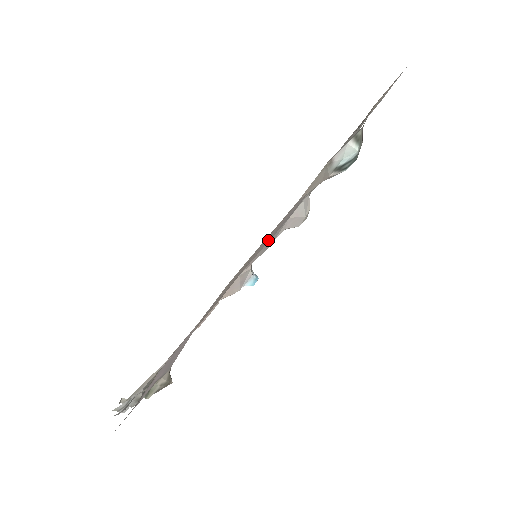
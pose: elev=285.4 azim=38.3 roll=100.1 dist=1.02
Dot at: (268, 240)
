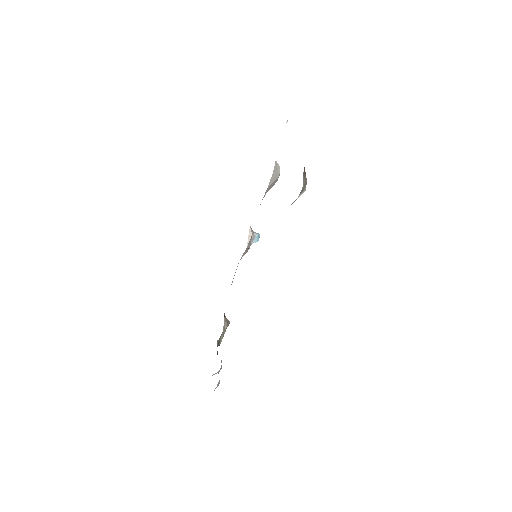
Dot at: occluded
